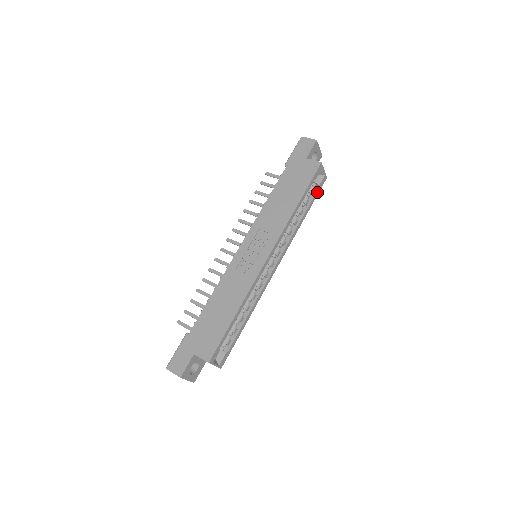
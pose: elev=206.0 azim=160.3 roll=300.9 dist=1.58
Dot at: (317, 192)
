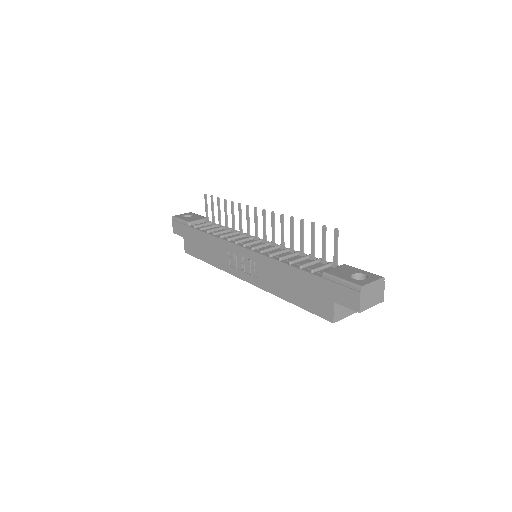
Dot at: occluded
